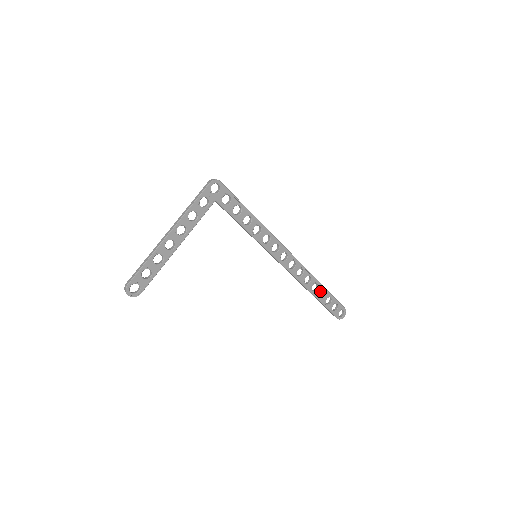
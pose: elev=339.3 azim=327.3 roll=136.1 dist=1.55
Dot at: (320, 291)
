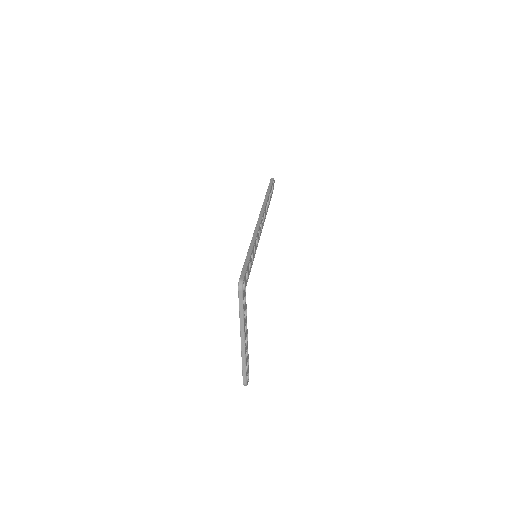
Dot at: occluded
